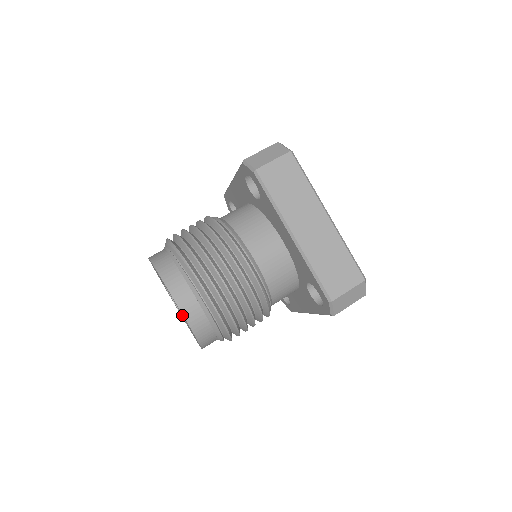
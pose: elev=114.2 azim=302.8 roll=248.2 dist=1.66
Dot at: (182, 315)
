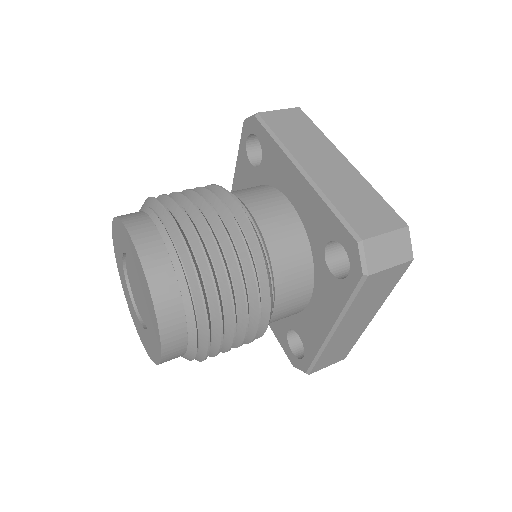
Dot at: (139, 282)
